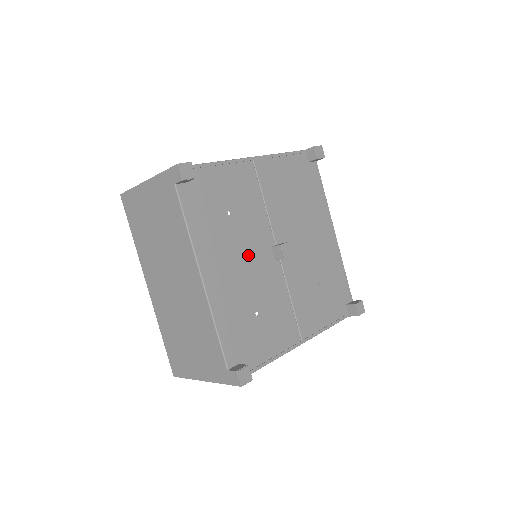
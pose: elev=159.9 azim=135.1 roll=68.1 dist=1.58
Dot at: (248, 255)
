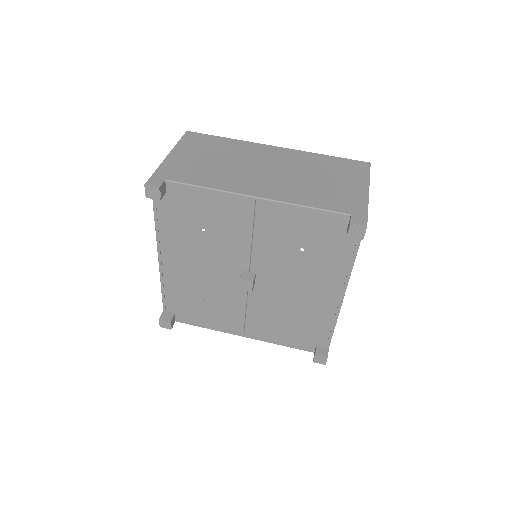
Dot at: (212, 264)
